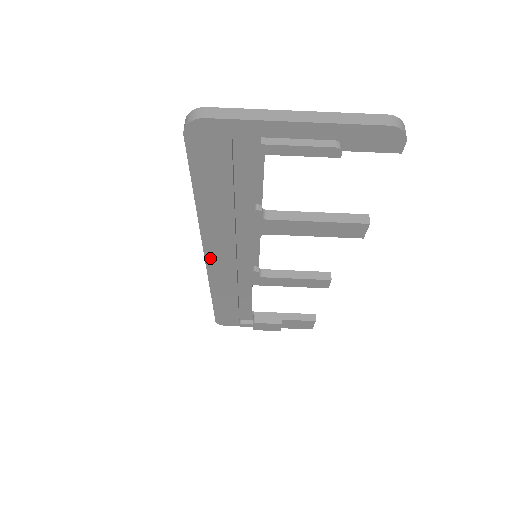
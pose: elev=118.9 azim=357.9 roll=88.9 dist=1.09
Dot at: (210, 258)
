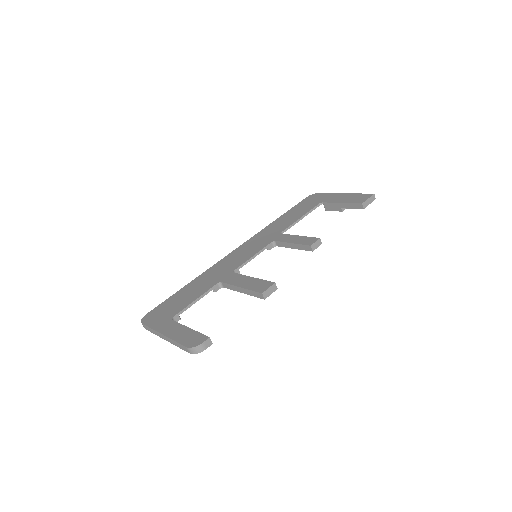
Dot at: occluded
